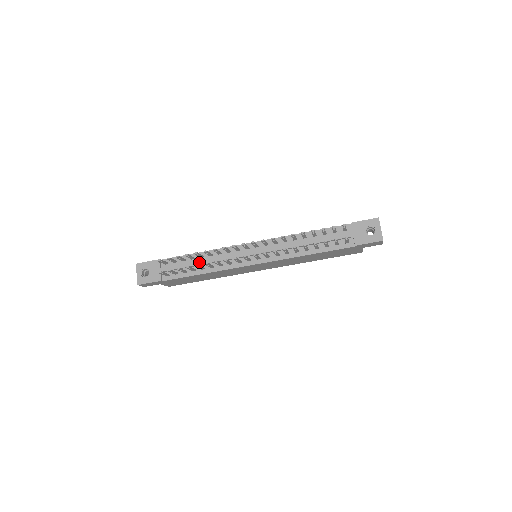
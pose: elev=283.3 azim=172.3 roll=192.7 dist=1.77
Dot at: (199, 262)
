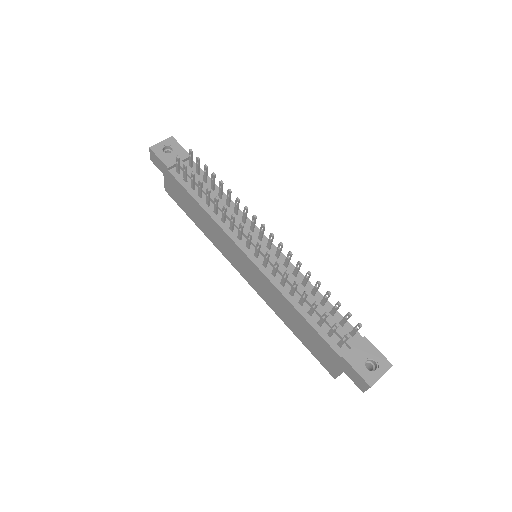
Dot at: (213, 196)
